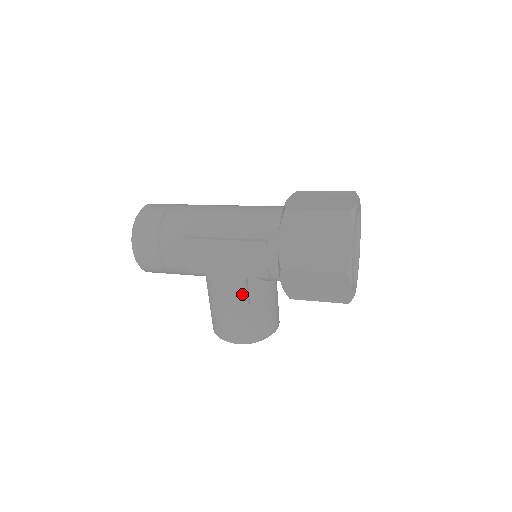
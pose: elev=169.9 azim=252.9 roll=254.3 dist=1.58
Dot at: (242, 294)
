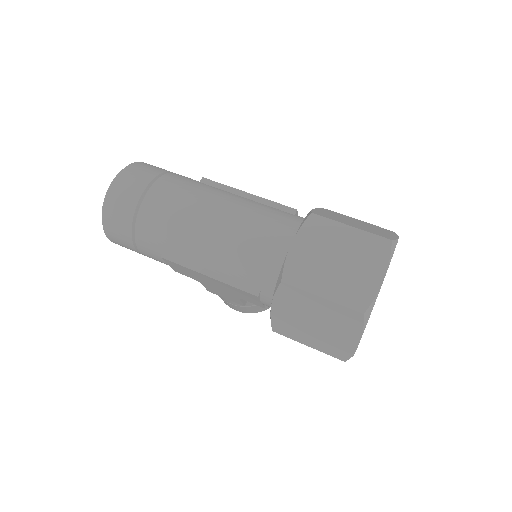
Dot at: (237, 301)
